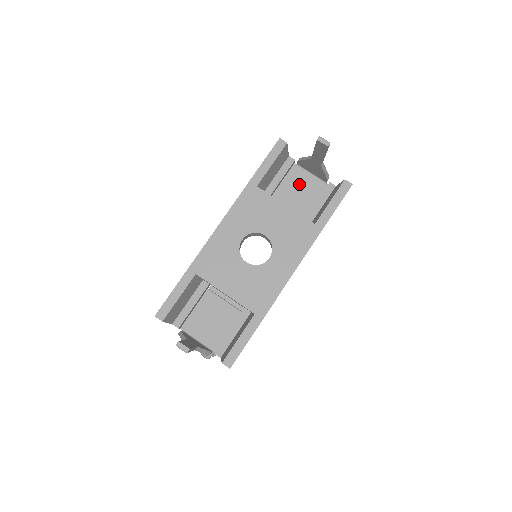
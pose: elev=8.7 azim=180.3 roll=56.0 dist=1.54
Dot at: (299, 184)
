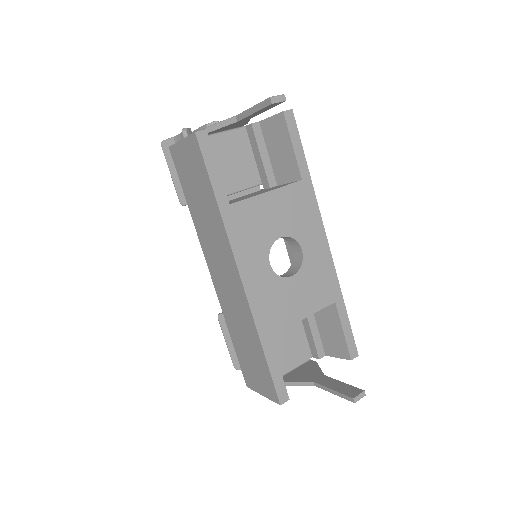
Dot at: (224, 154)
